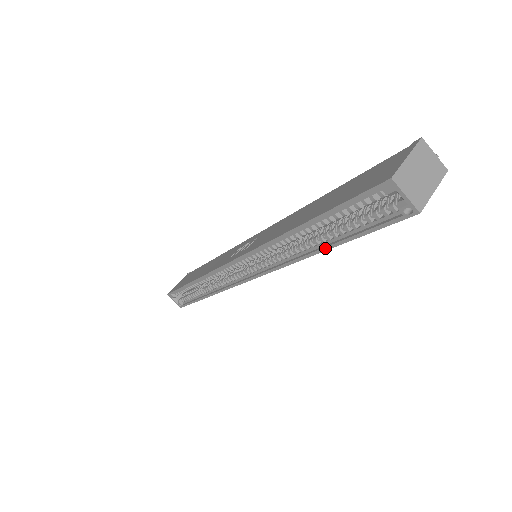
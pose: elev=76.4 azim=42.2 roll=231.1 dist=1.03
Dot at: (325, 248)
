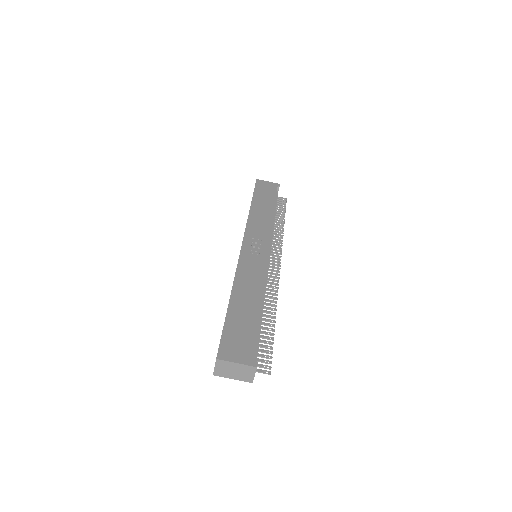
Dot at: occluded
